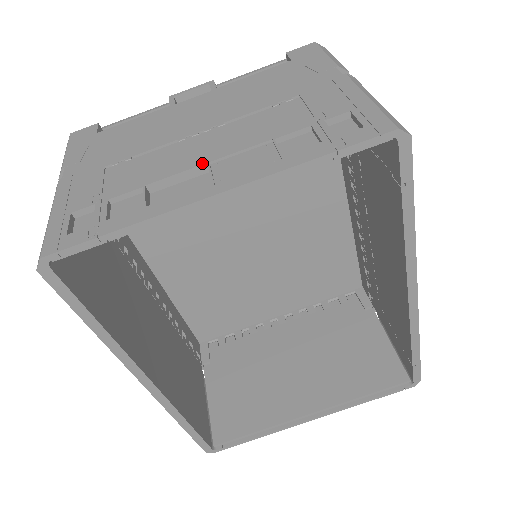
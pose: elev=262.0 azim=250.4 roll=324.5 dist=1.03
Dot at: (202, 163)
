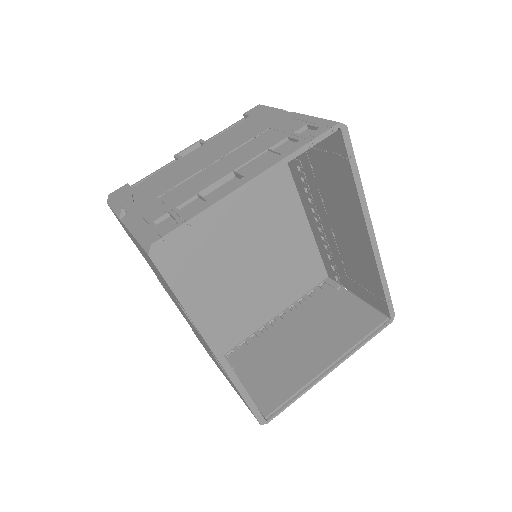
Dot at: (229, 172)
